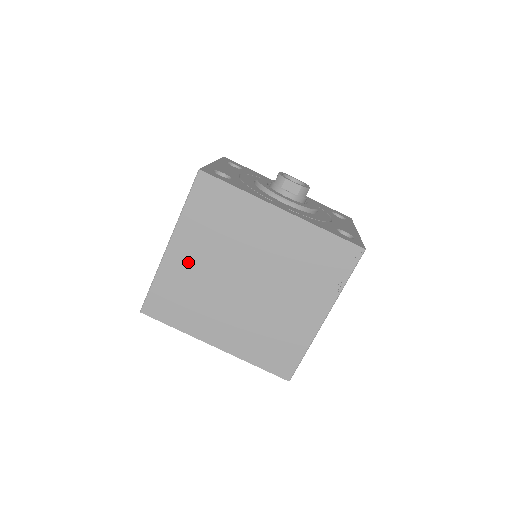
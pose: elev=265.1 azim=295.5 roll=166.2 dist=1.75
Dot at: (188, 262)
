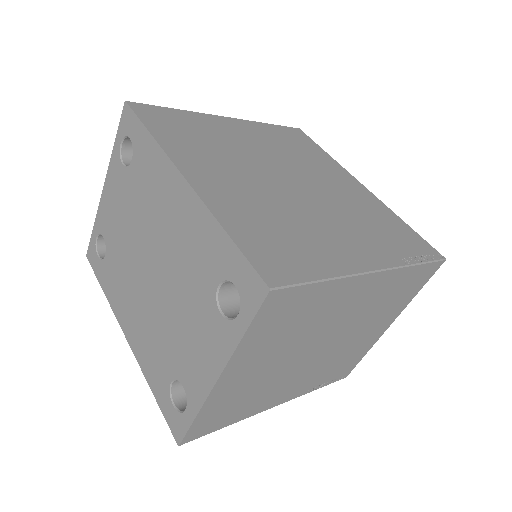
Dot at: (235, 133)
